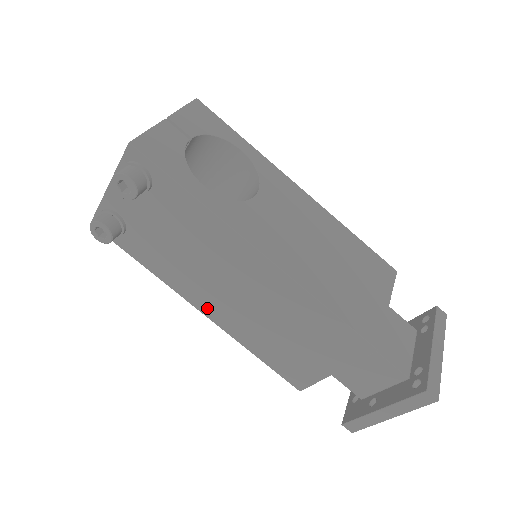
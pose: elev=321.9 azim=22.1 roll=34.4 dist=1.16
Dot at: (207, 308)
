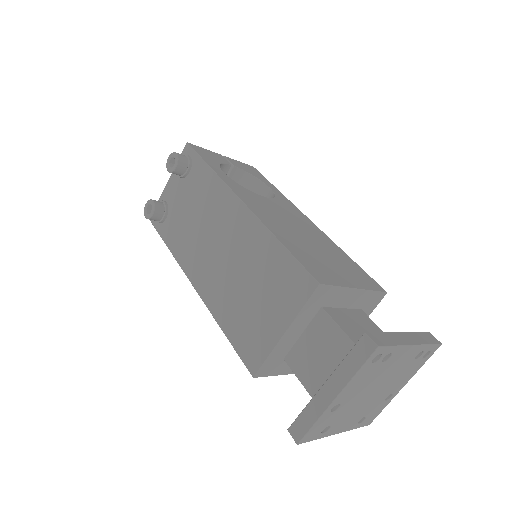
Dot at: (199, 280)
